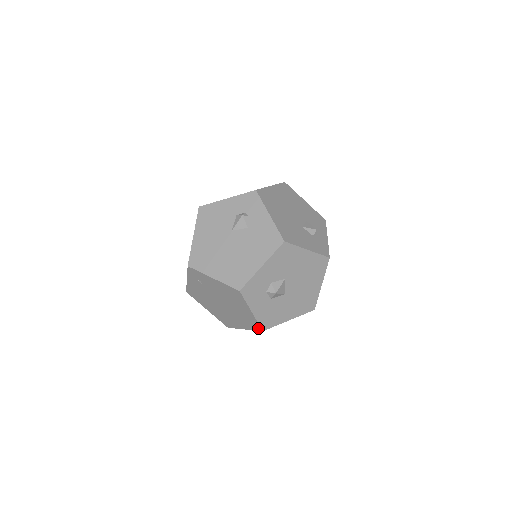
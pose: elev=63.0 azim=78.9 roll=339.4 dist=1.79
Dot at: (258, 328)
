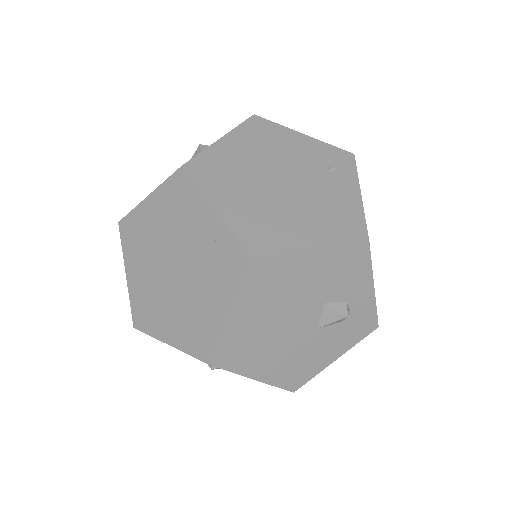
Dot at: occluded
